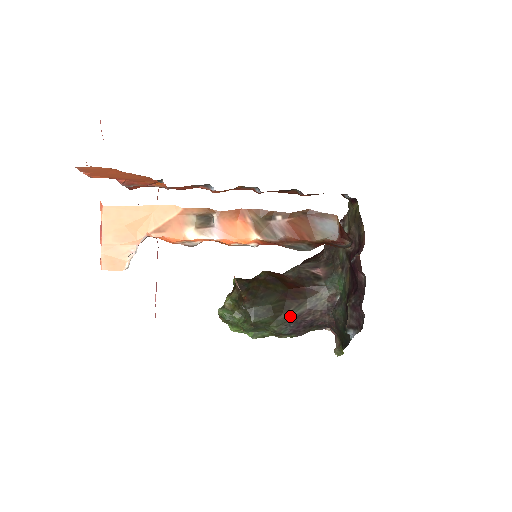
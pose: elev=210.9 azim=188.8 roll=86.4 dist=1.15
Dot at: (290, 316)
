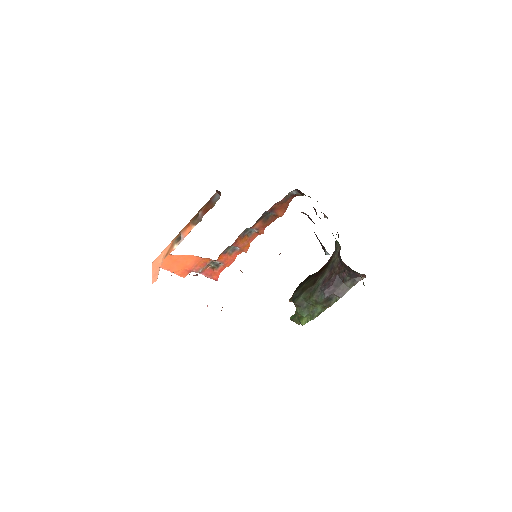
Dot at: (318, 284)
